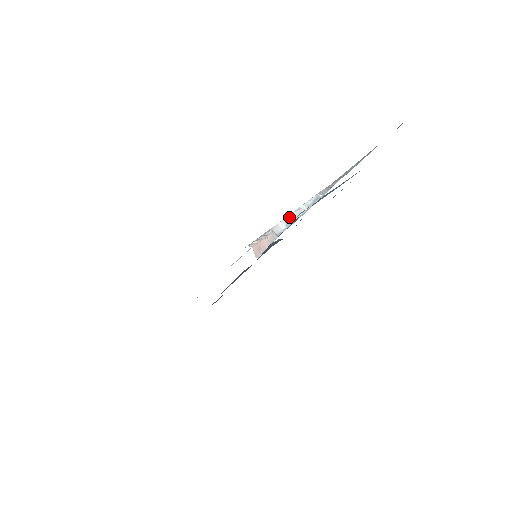
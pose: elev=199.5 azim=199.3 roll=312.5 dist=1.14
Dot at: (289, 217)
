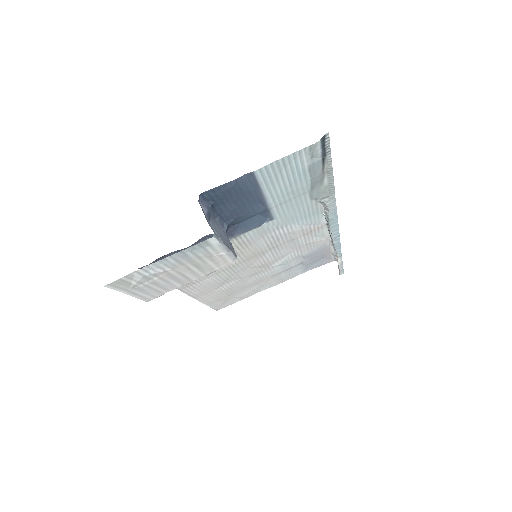
Dot at: occluded
